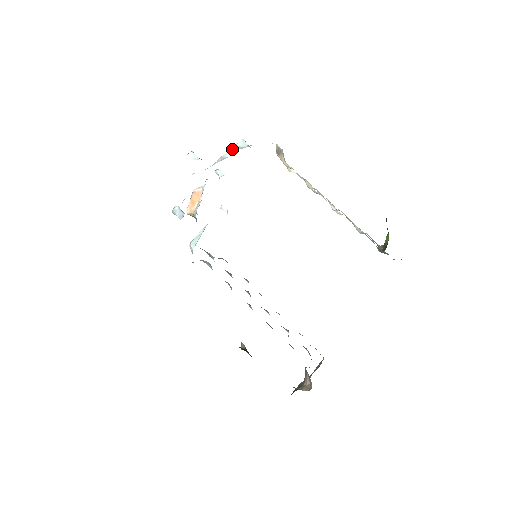
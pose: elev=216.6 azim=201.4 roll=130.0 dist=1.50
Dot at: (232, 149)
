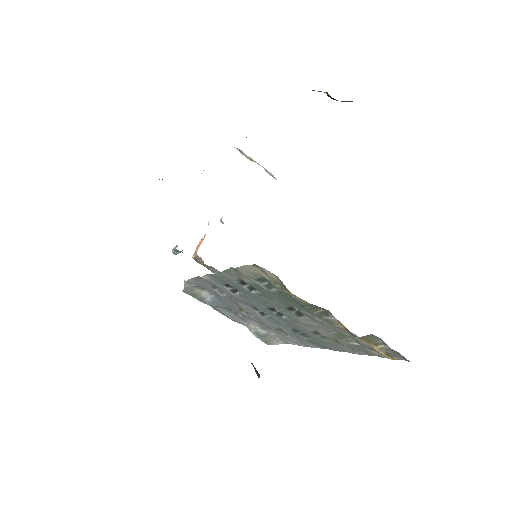
Dot at: occluded
